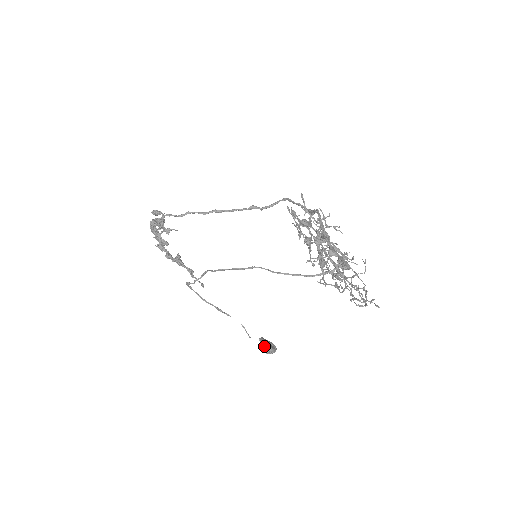
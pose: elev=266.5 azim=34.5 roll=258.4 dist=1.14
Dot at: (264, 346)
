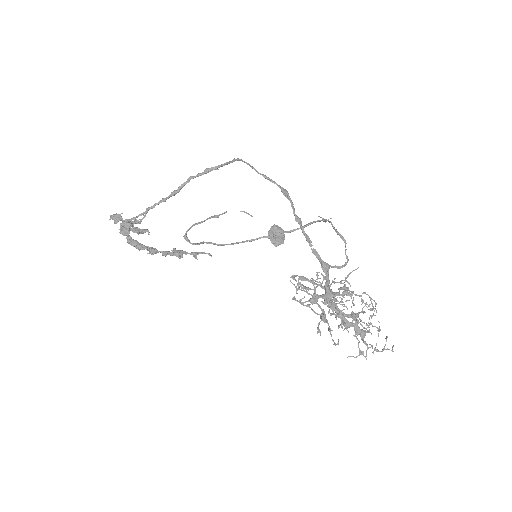
Dot at: (277, 245)
